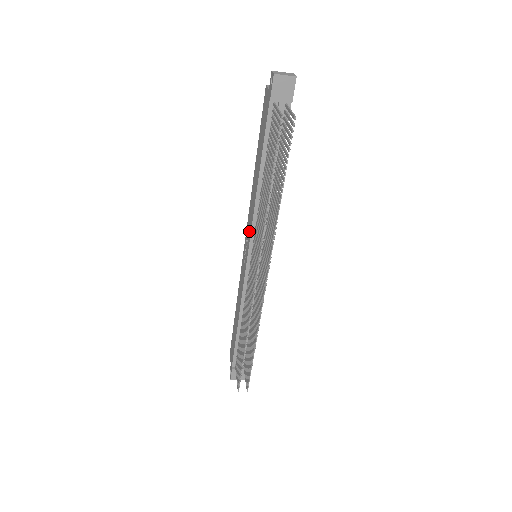
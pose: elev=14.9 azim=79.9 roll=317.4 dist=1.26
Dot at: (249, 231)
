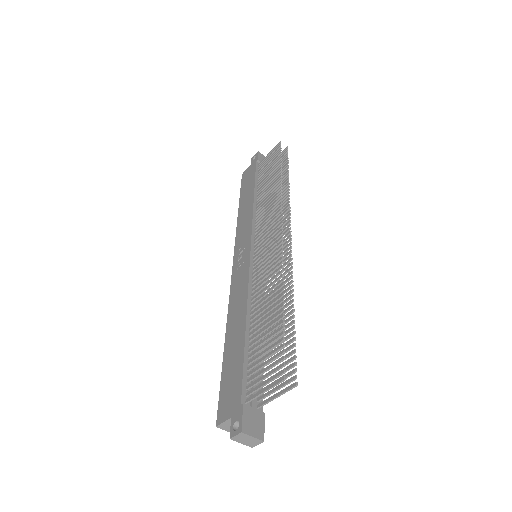
Dot at: (246, 236)
